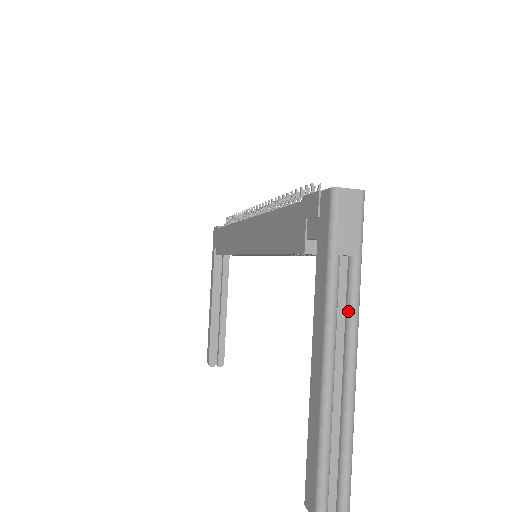
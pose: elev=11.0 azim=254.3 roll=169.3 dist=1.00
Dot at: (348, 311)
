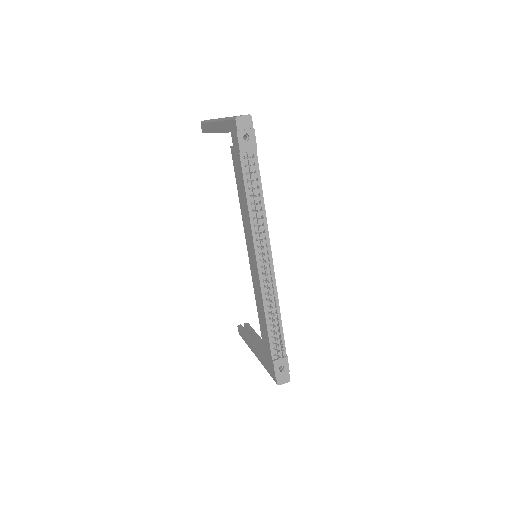
Dot at: occluded
